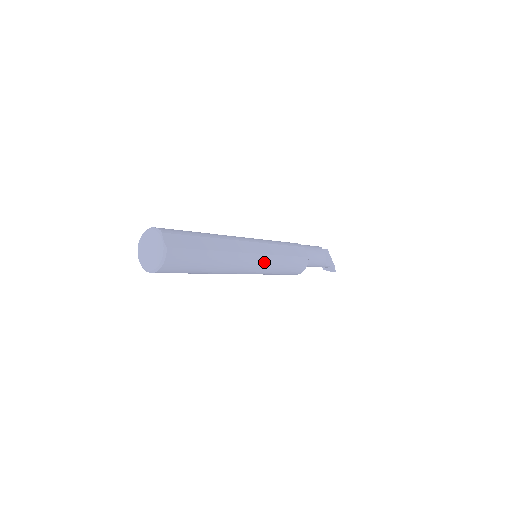
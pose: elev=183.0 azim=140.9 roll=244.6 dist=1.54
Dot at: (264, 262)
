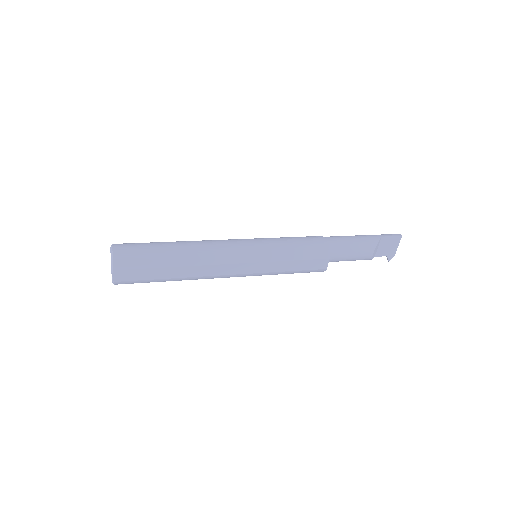
Dot at: occluded
